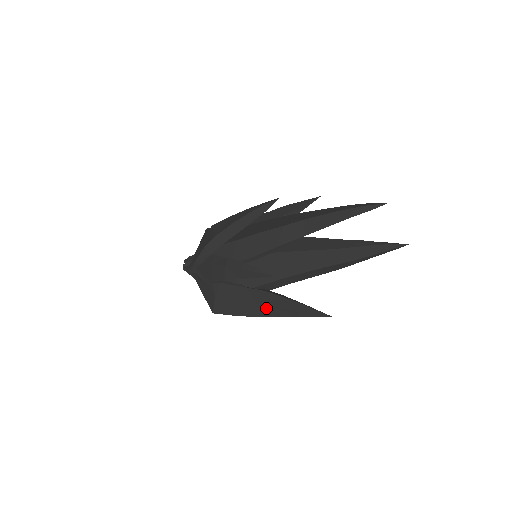
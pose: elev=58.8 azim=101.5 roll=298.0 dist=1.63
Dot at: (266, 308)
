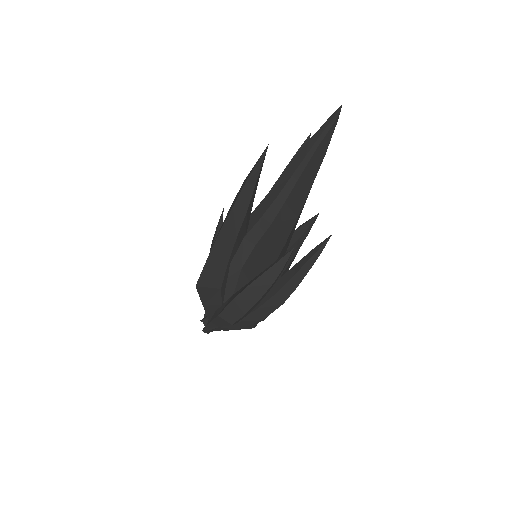
Dot at: occluded
